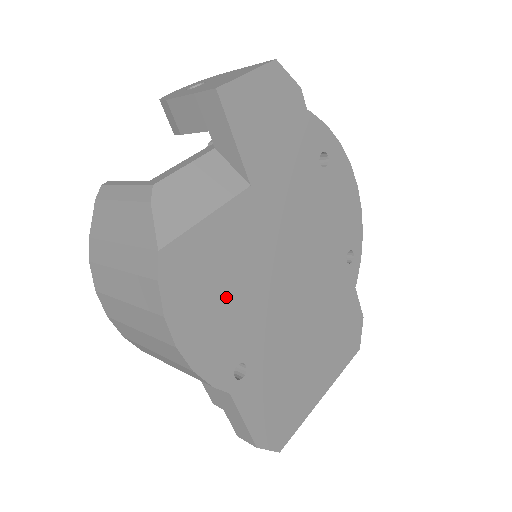
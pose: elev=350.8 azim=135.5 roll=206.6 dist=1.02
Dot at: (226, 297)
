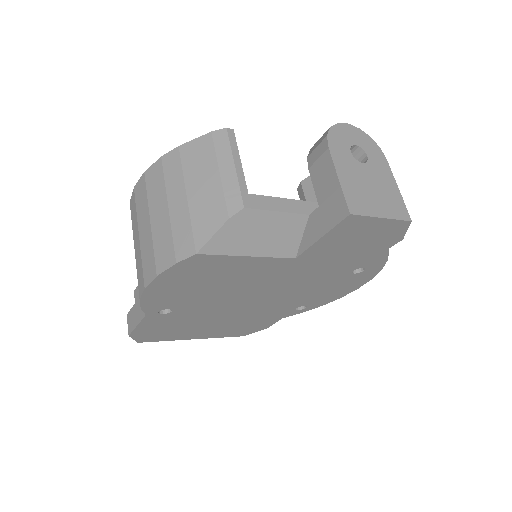
Dot at: (204, 286)
